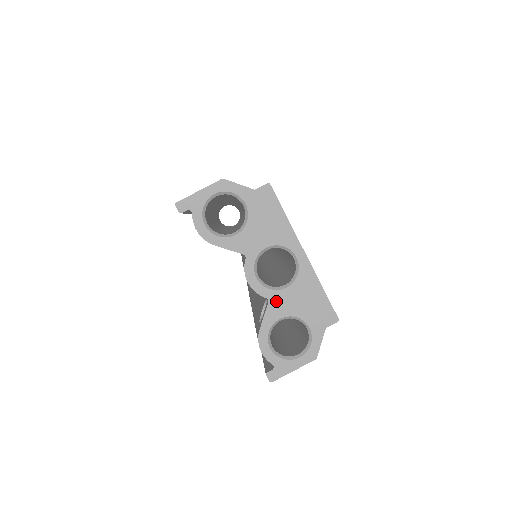
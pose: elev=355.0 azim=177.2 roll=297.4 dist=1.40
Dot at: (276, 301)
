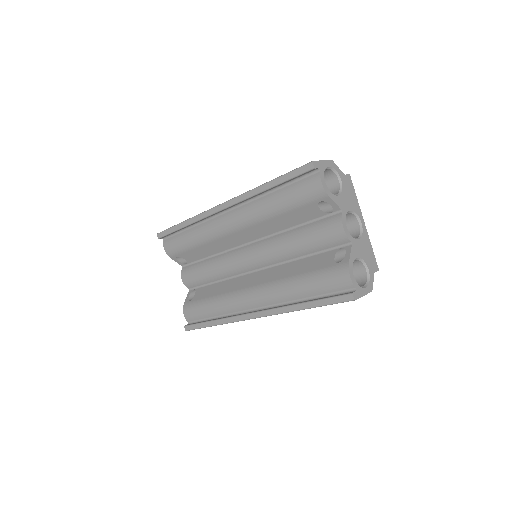
Dot at: (355, 246)
